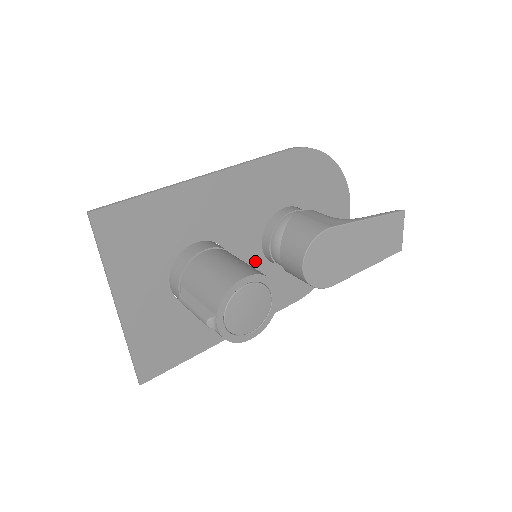
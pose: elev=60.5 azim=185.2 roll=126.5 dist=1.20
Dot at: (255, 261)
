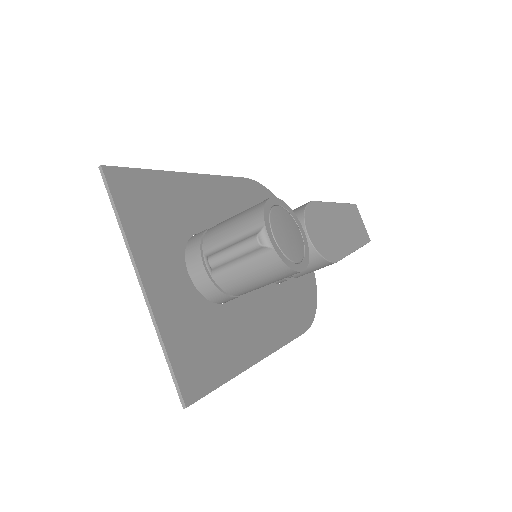
Dot at: occluded
